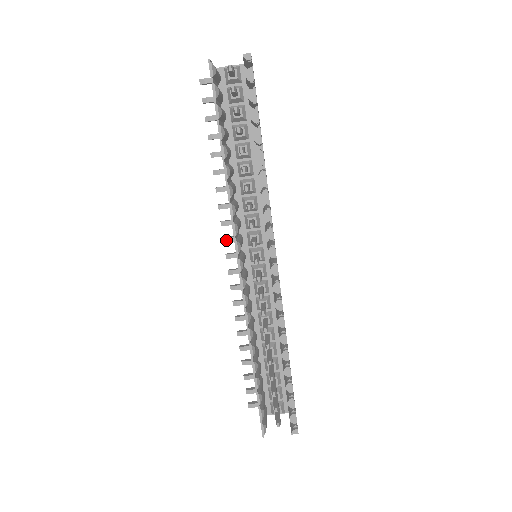
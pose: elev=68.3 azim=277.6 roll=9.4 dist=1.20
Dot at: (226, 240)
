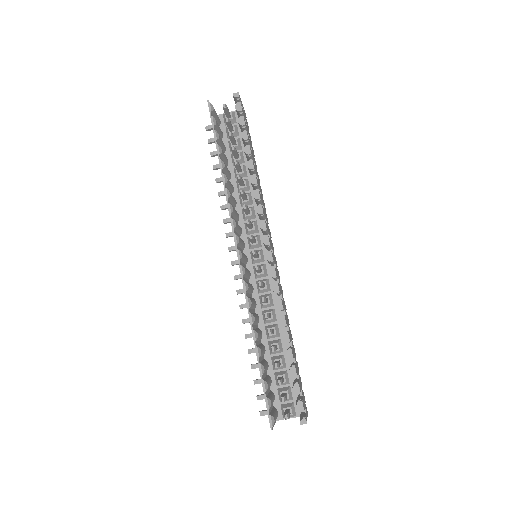
Dot at: (231, 249)
